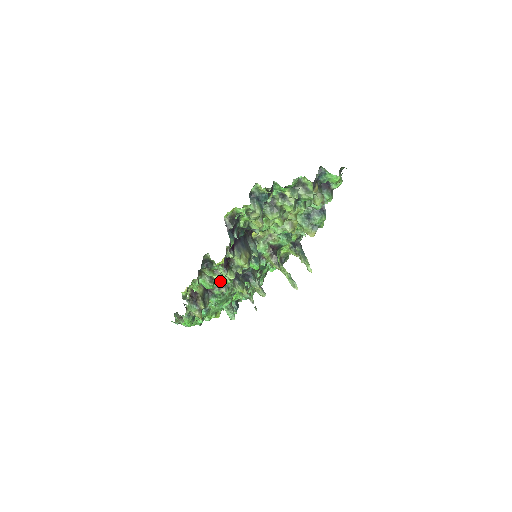
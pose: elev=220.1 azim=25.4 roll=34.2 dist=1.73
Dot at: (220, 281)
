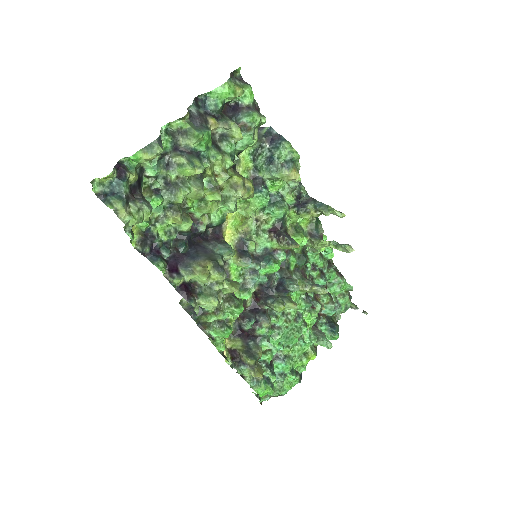
Dot at: (232, 317)
